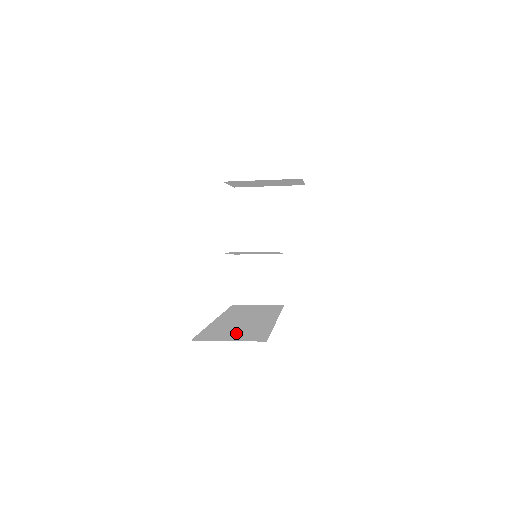
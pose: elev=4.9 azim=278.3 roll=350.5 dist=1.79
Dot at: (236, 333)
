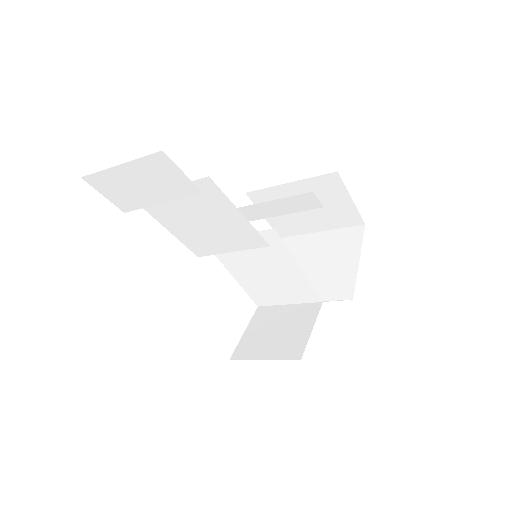
Dot at: occluded
